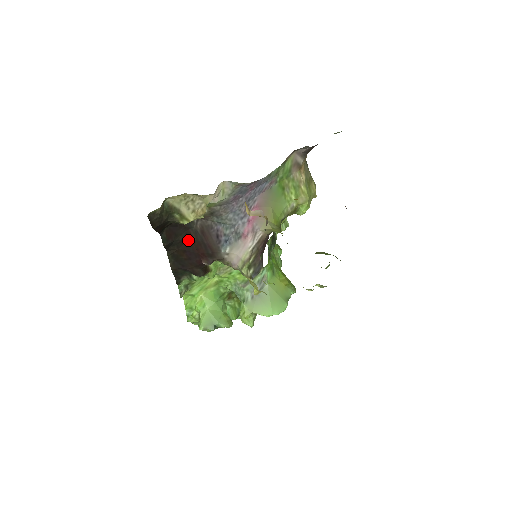
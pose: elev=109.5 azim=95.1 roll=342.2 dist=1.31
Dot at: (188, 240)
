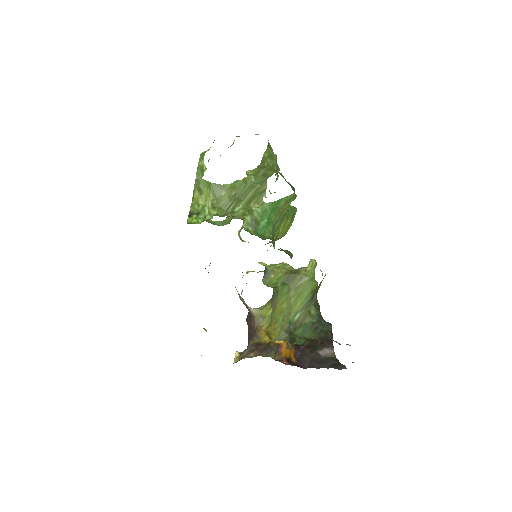
Dot at: occluded
